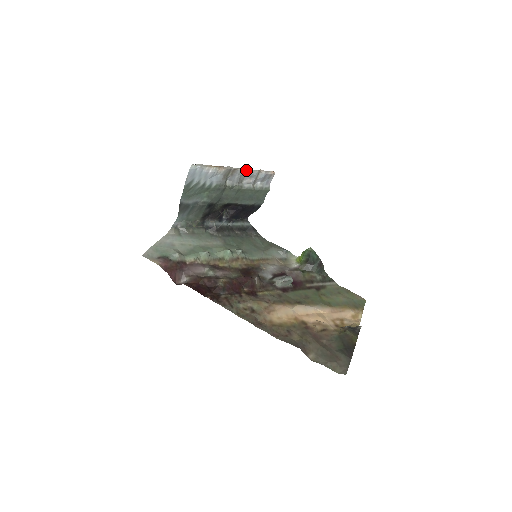
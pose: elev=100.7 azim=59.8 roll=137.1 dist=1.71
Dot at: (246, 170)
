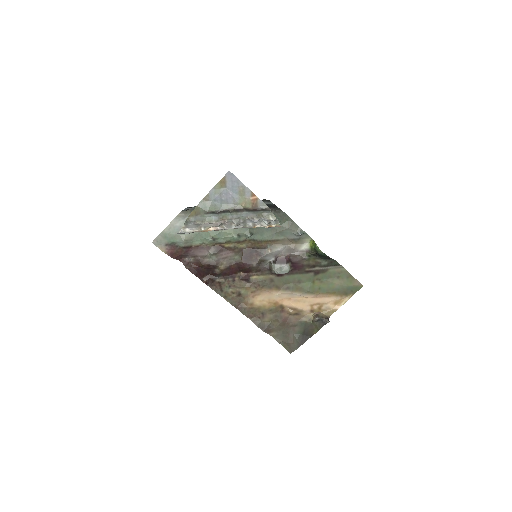
Dot at: (244, 227)
